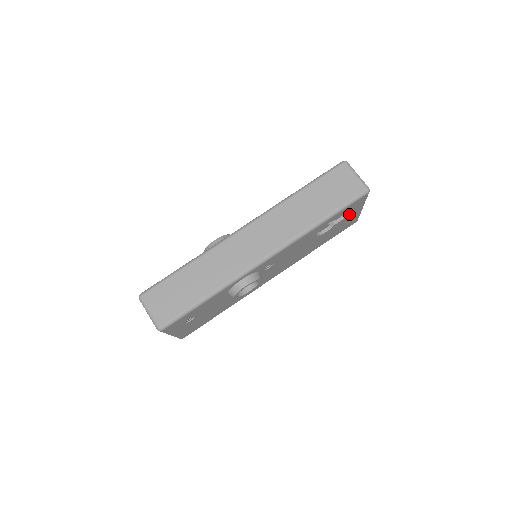
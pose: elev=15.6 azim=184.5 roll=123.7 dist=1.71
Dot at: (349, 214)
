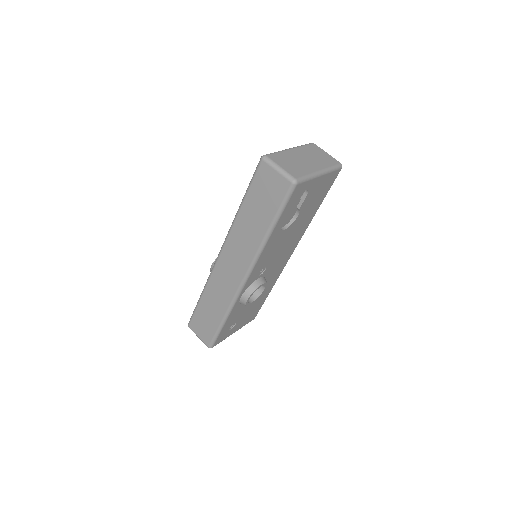
Dot at: (307, 193)
